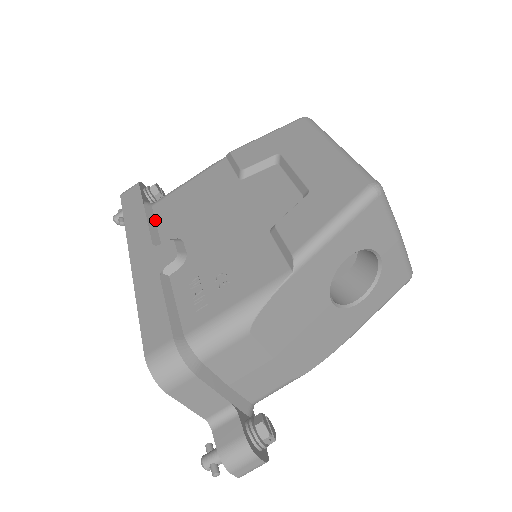
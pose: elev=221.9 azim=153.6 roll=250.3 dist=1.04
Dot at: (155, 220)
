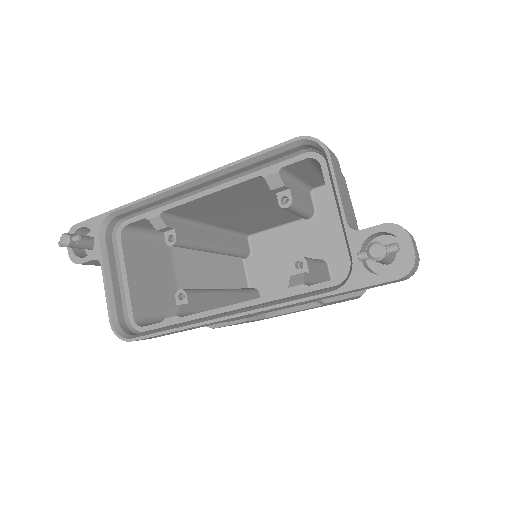
Dot at: occluded
